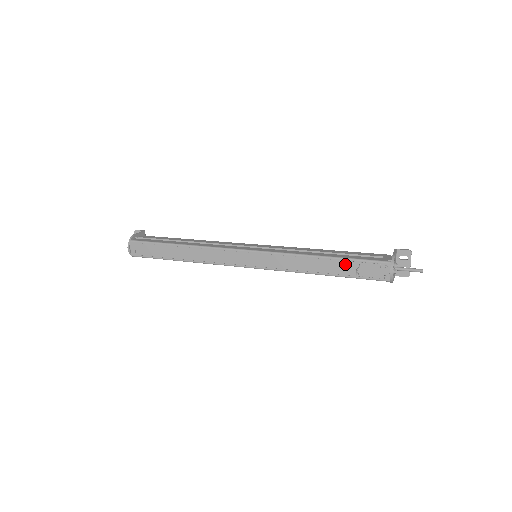
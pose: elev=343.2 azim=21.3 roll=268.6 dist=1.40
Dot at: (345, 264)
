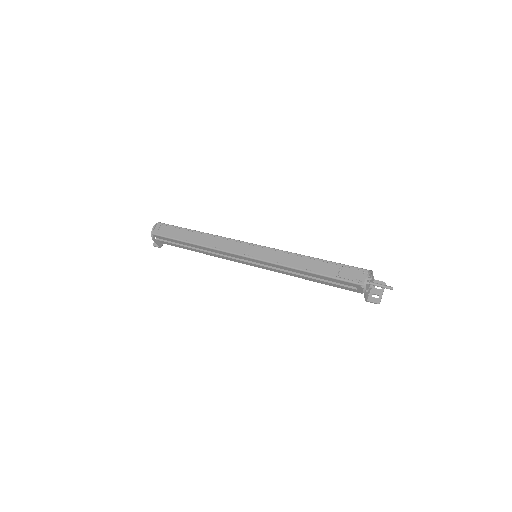
Dot at: (330, 266)
